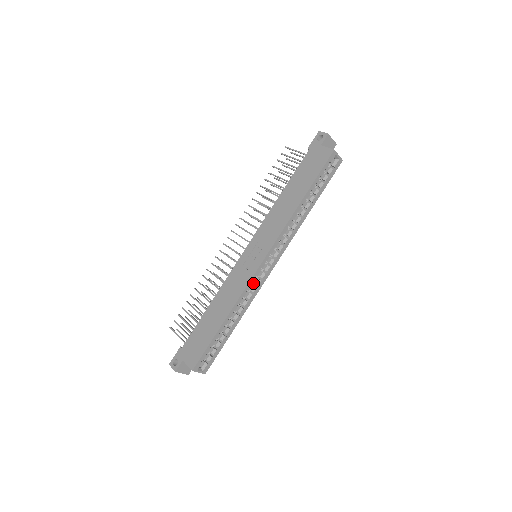
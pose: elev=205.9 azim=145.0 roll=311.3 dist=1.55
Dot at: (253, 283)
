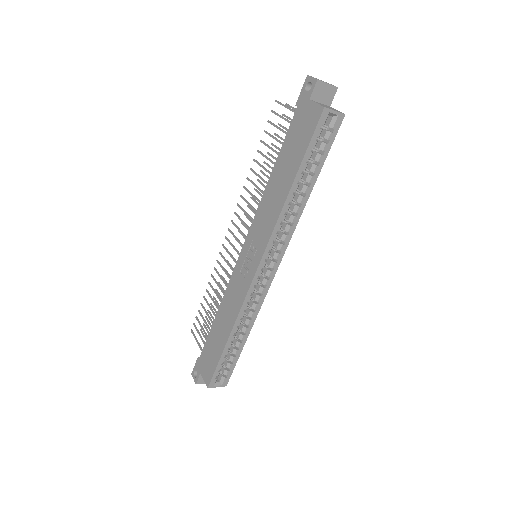
Dot at: occluded
